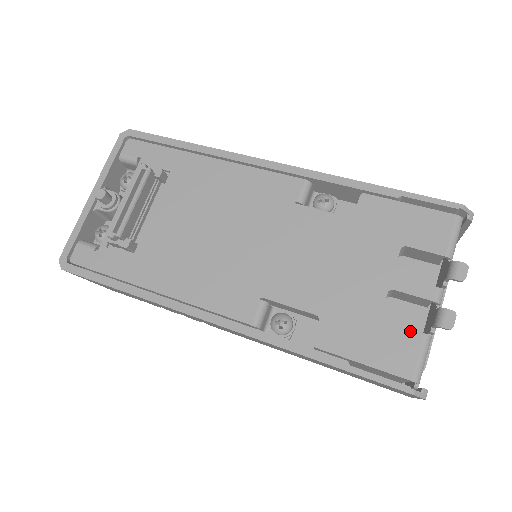
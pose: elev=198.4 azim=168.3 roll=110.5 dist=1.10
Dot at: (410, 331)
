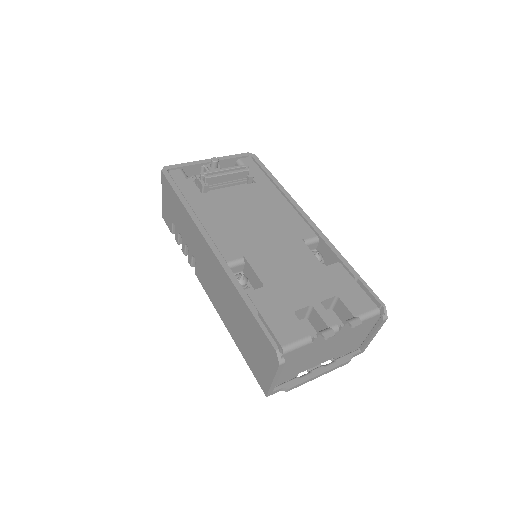
Dot at: (303, 328)
